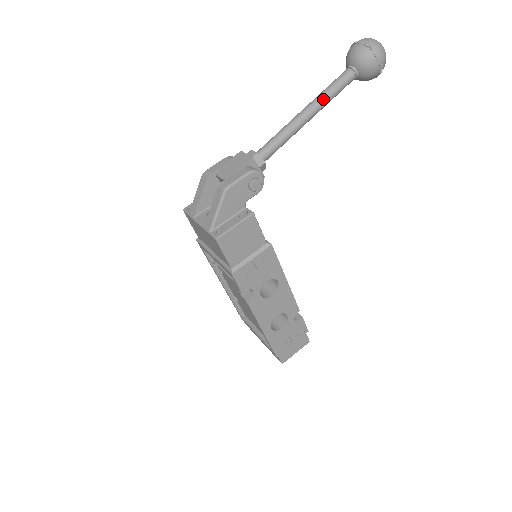
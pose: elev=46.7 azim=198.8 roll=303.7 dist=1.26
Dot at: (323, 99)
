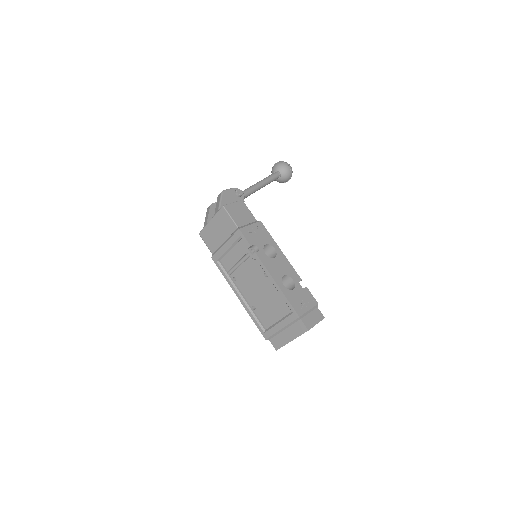
Dot at: (265, 179)
